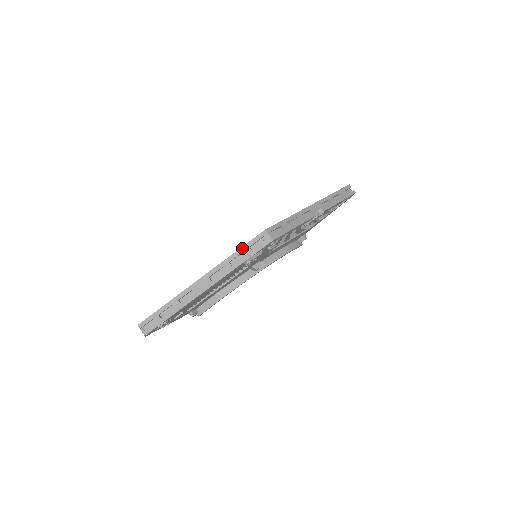
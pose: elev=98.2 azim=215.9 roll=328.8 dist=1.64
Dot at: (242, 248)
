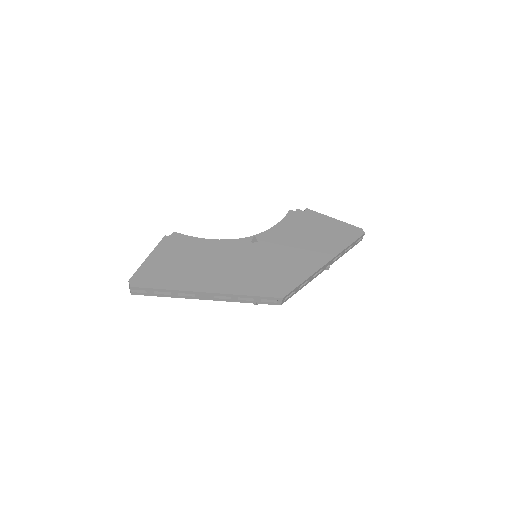
Dot at: (256, 297)
